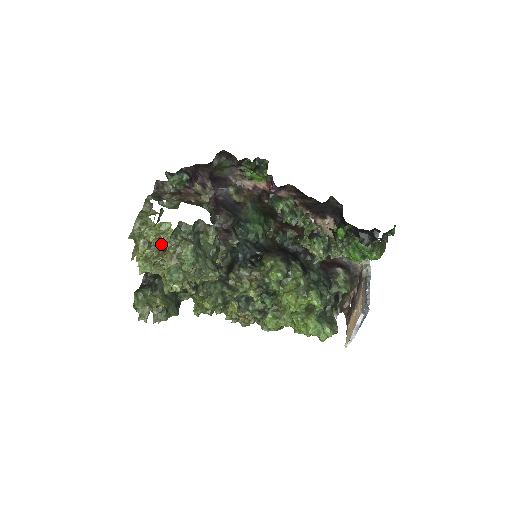
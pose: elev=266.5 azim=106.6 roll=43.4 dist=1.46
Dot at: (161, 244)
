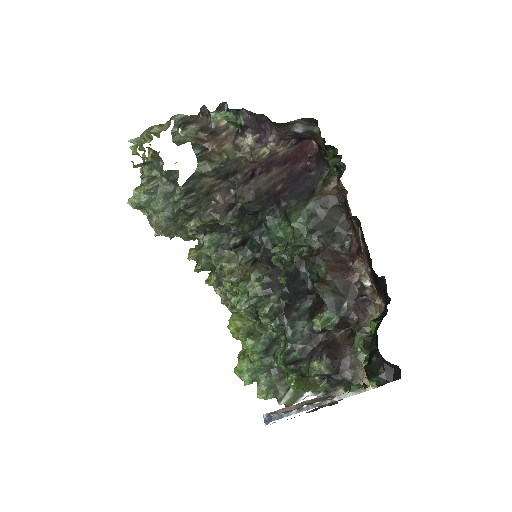
Dot at: occluded
